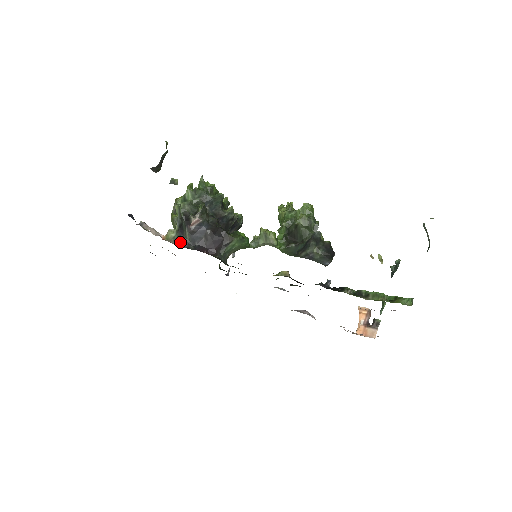
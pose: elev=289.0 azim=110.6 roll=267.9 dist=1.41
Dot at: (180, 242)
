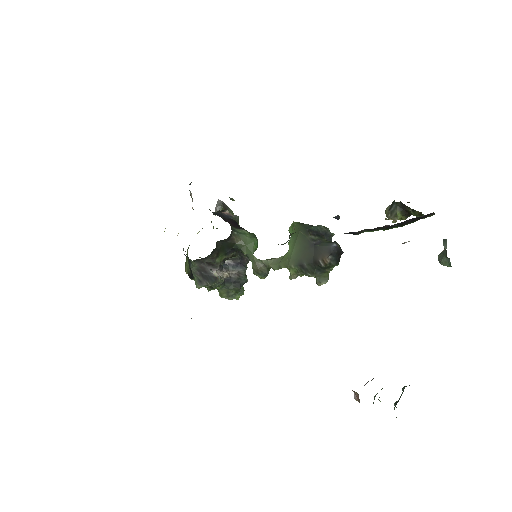
Dot at: occluded
